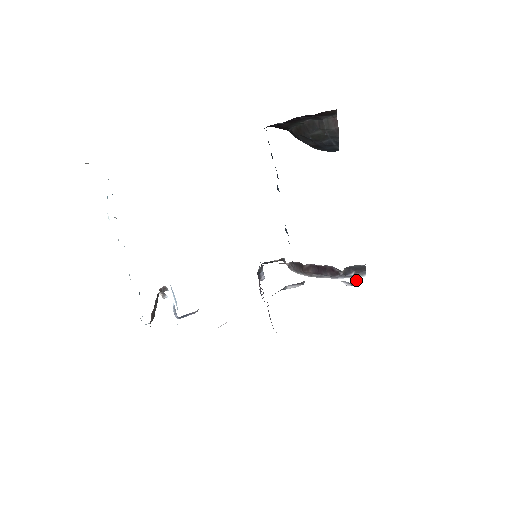
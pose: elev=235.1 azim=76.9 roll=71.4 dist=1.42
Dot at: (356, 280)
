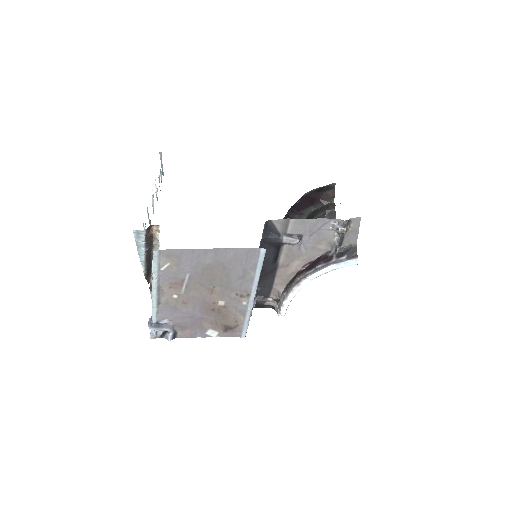
Dot at: (347, 228)
